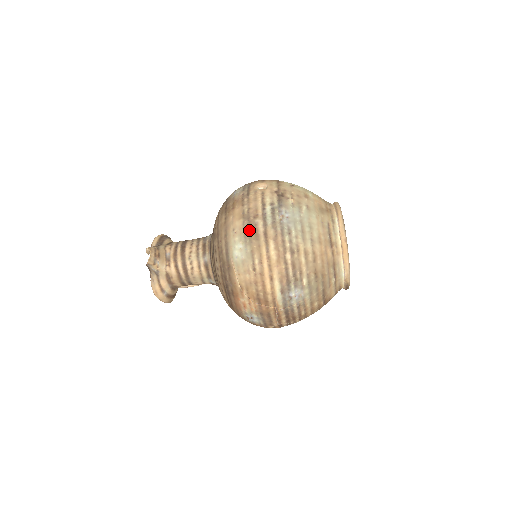
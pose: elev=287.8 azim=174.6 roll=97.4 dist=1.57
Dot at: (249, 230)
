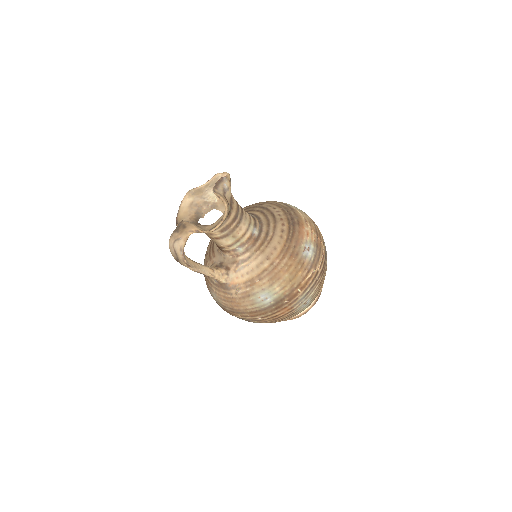
Dot at: occluded
